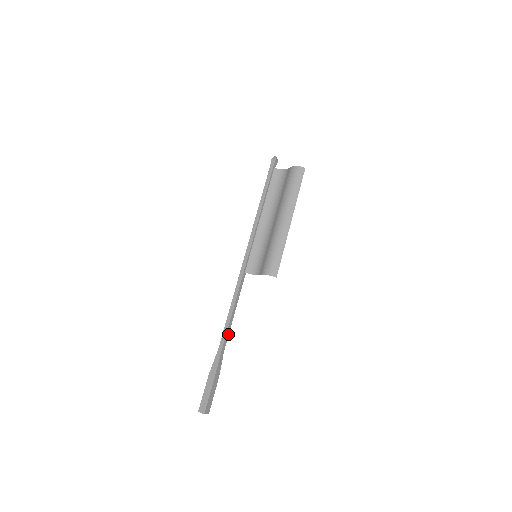
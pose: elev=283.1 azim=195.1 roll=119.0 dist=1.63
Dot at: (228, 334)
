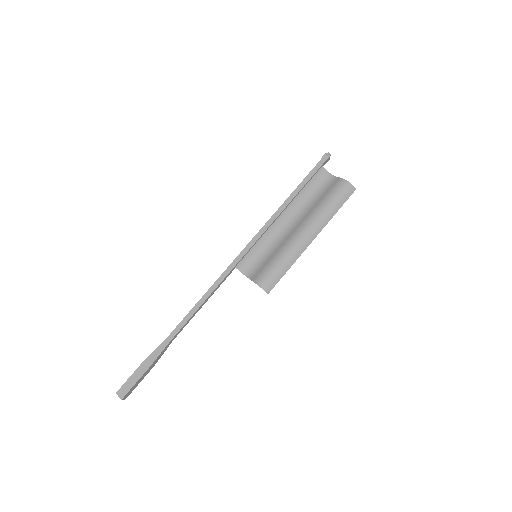
Dot at: occluded
